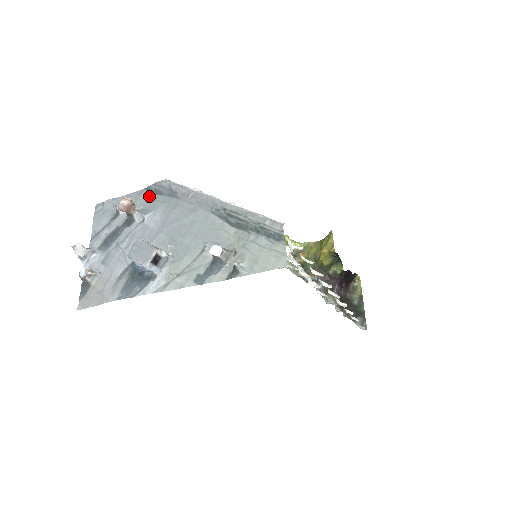
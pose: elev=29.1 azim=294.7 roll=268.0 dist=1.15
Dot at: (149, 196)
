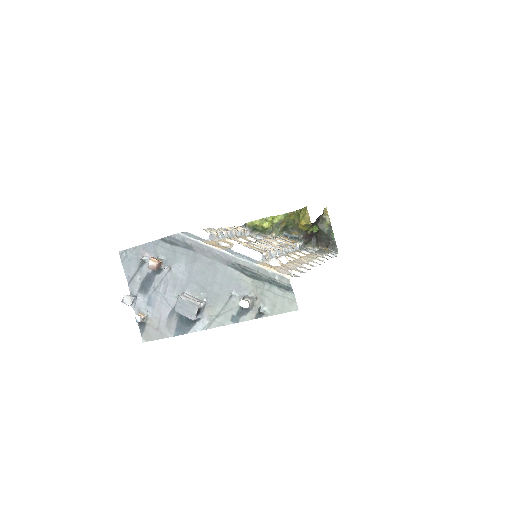
Dot at: (166, 246)
